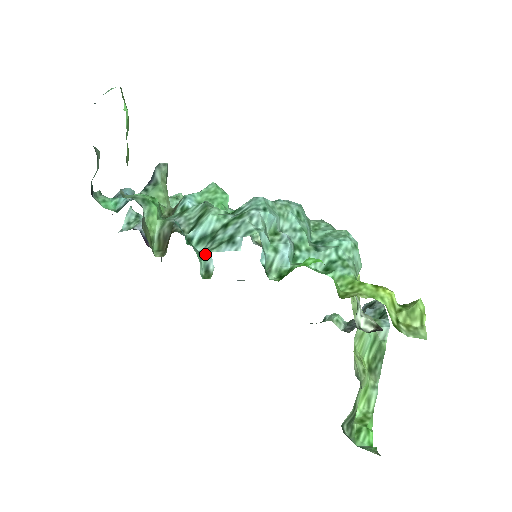
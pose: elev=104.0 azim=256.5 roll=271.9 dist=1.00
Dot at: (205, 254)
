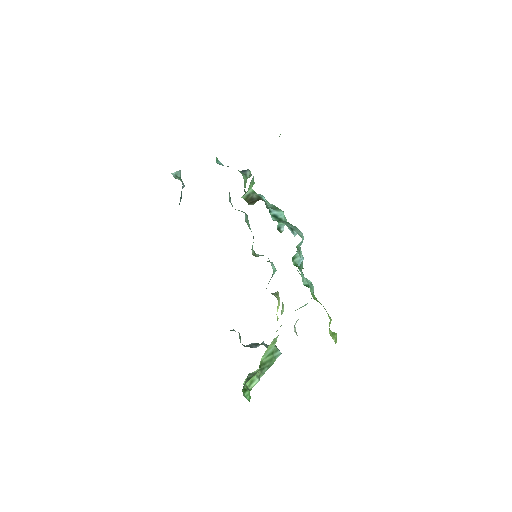
Dot at: (281, 222)
